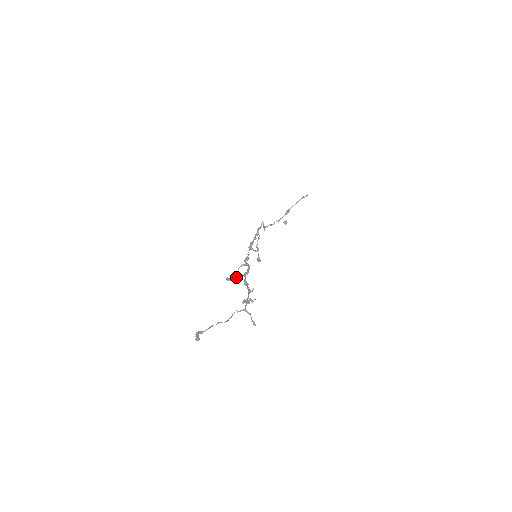
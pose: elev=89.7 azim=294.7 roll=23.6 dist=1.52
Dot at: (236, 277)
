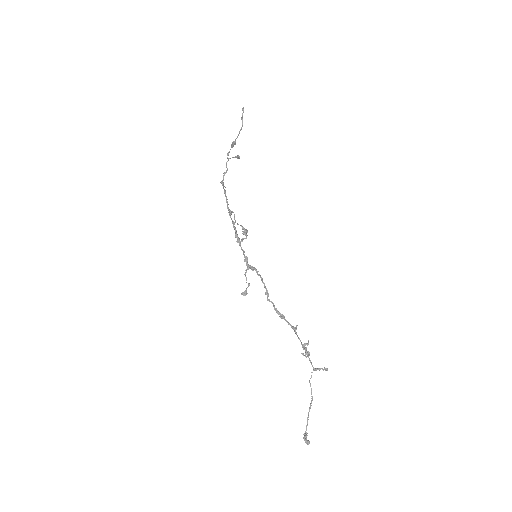
Dot at: (249, 285)
